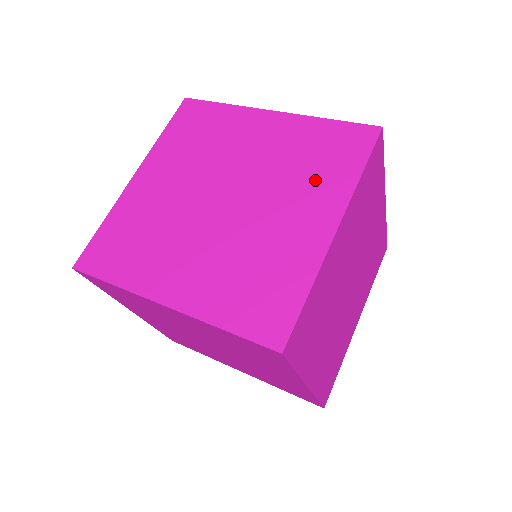
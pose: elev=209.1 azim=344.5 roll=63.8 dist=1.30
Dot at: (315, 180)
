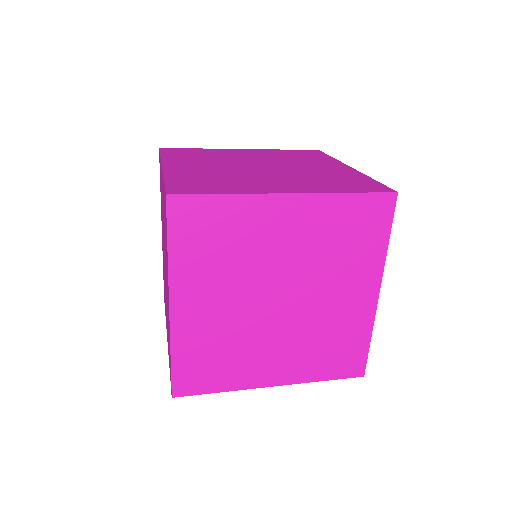
Dot at: (317, 183)
